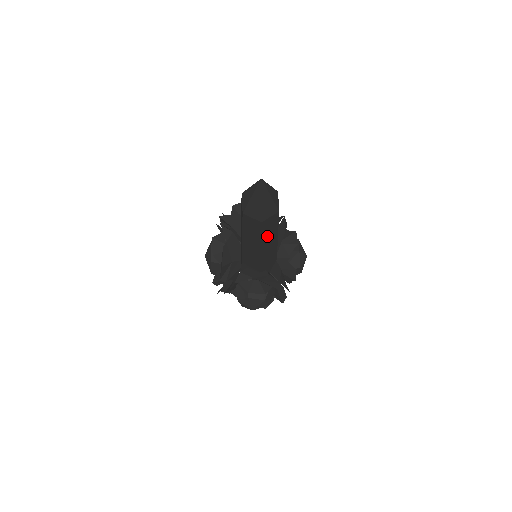
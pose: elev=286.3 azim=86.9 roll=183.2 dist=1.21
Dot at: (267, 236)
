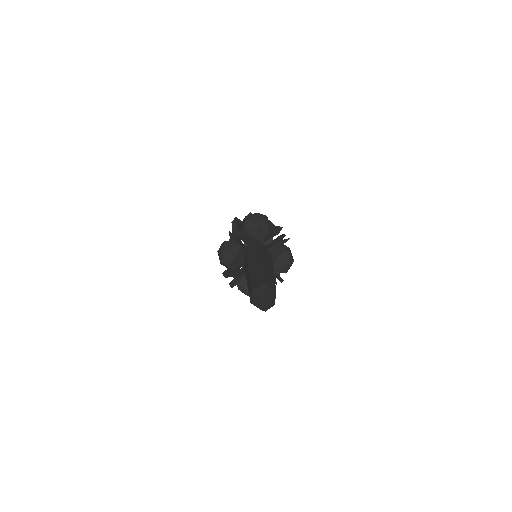
Dot at: occluded
